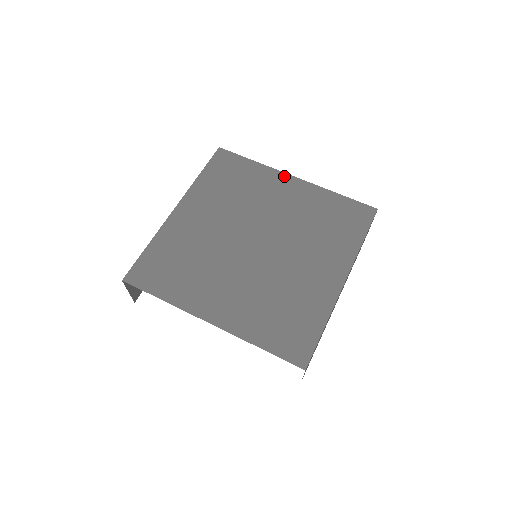
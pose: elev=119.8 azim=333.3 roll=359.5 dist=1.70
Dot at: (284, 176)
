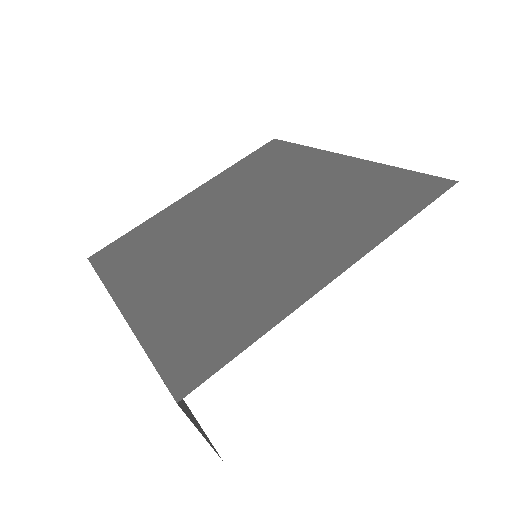
Dot at: (178, 203)
